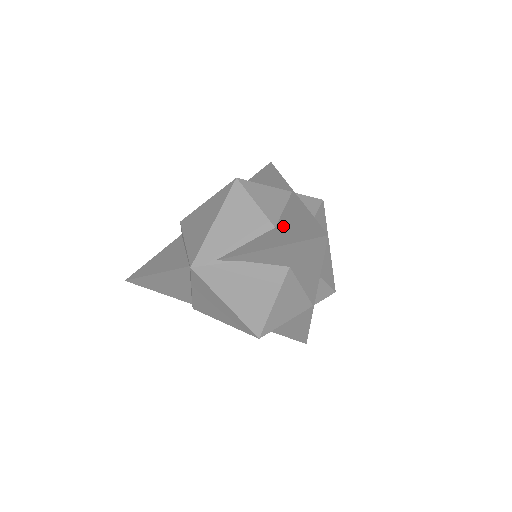
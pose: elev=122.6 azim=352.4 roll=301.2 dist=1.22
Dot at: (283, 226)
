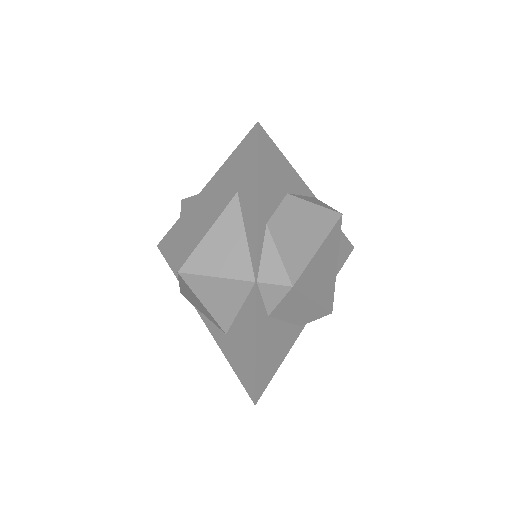
Dot at: occluded
